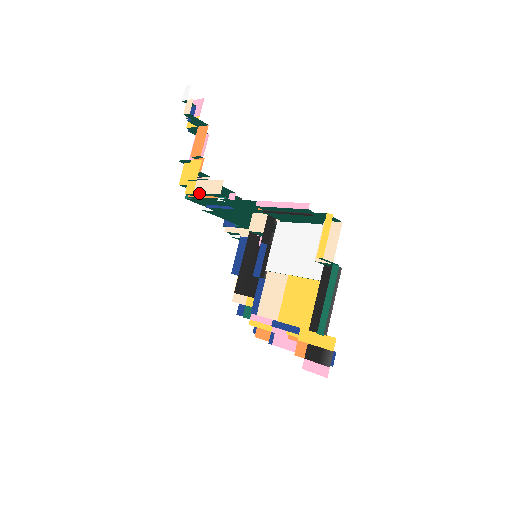
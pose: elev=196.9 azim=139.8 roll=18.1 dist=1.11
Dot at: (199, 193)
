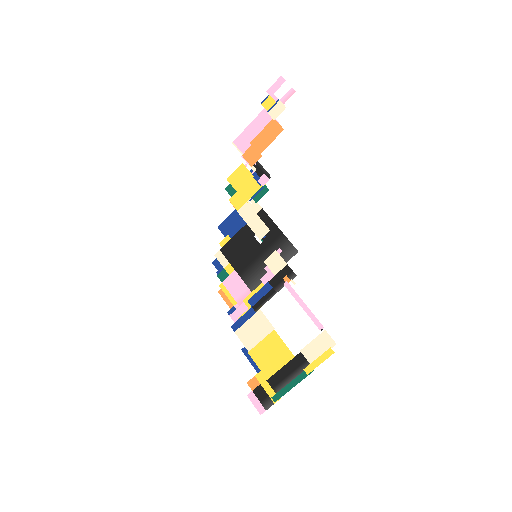
Dot at: occluded
